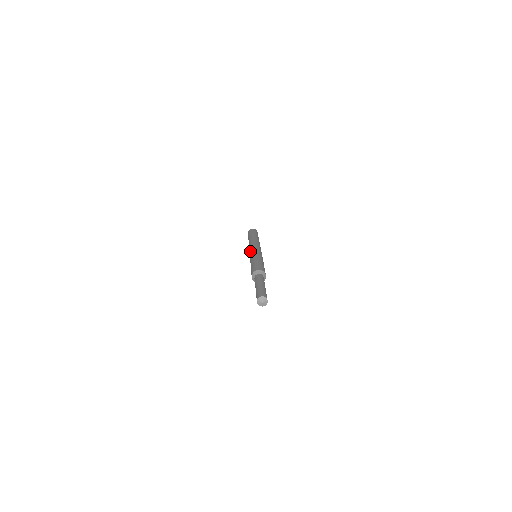
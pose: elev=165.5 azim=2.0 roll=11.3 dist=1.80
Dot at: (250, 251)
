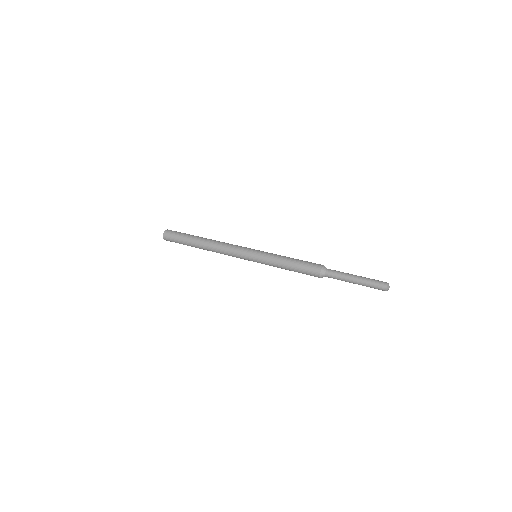
Dot at: (247, 255)
